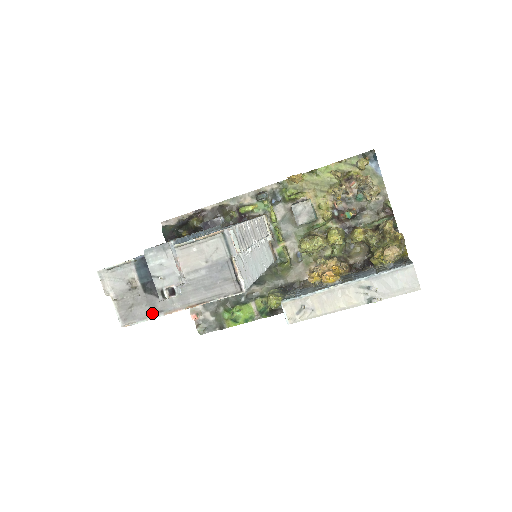
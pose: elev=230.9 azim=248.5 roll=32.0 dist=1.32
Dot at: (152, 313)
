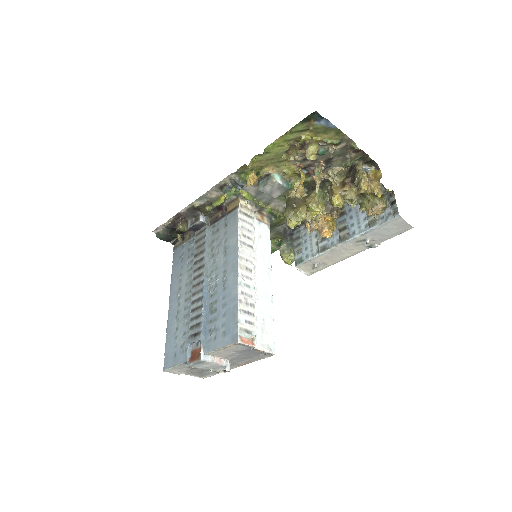
Dot at: occluded
